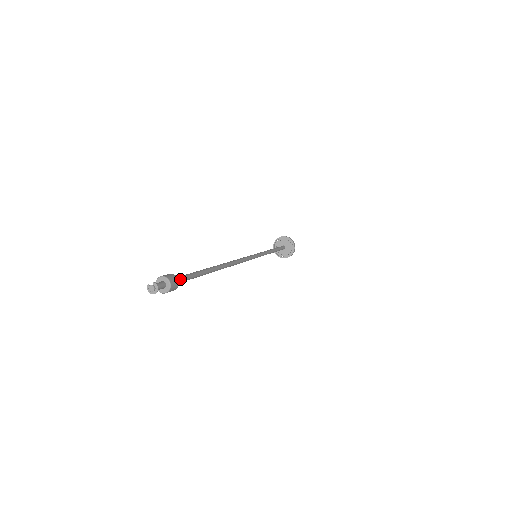
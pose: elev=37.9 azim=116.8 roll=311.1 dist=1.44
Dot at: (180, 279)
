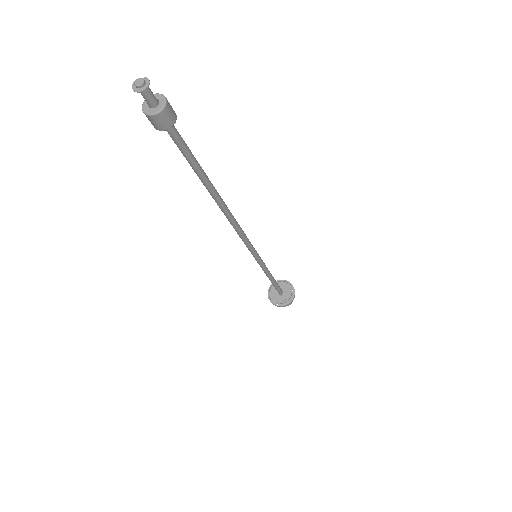
Dot at: (176, 130)
